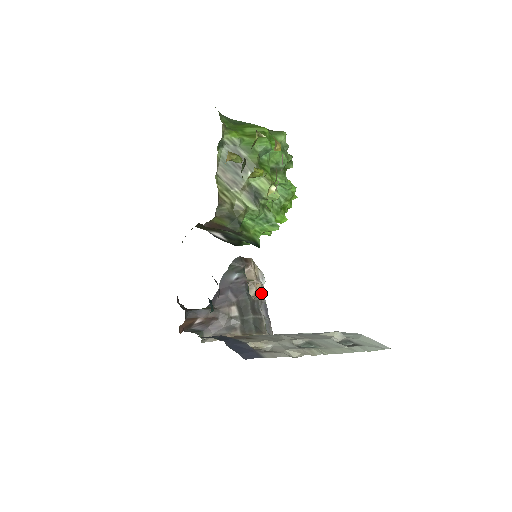
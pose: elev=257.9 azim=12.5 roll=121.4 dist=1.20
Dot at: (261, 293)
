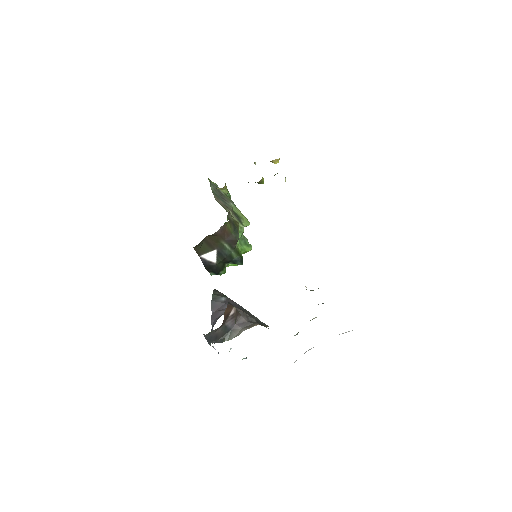
Dot at: occluded
